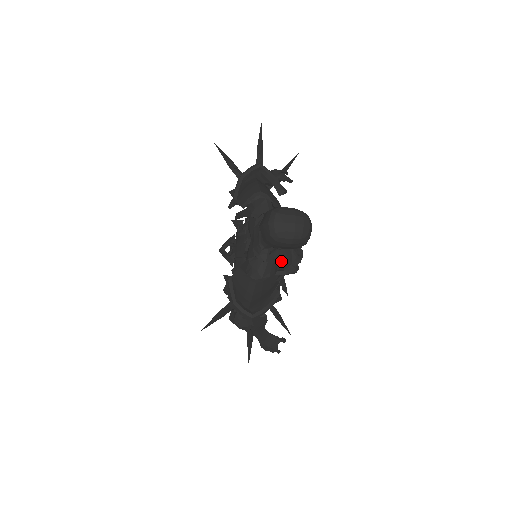
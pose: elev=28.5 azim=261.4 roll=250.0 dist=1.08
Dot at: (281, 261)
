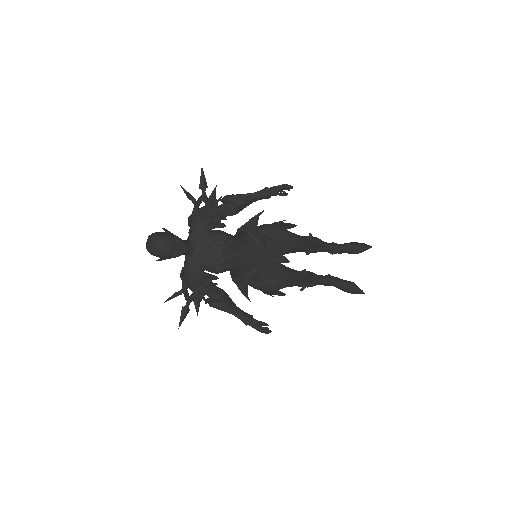
Dot at: (201, 264)
